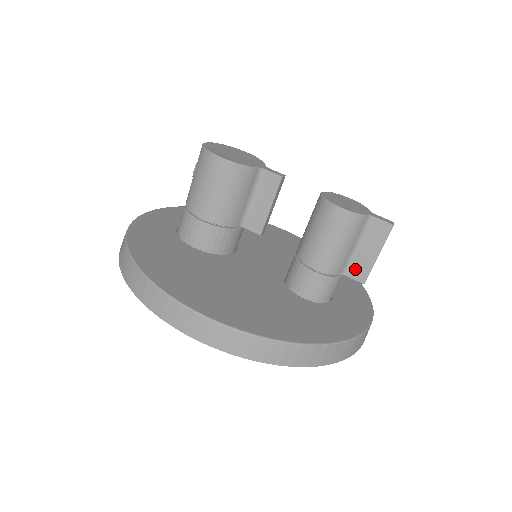
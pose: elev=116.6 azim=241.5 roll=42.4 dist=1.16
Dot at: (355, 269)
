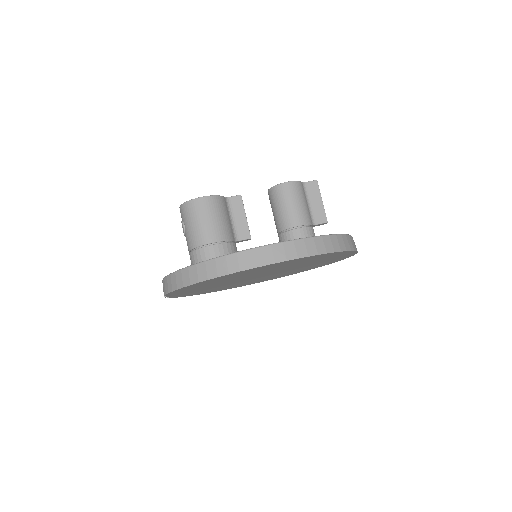
Dot at: (317, 217)
